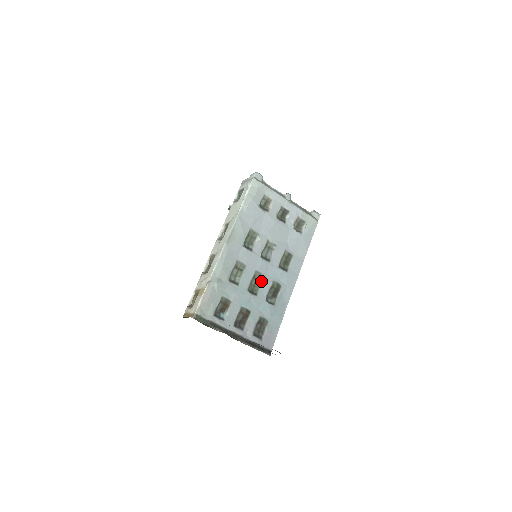
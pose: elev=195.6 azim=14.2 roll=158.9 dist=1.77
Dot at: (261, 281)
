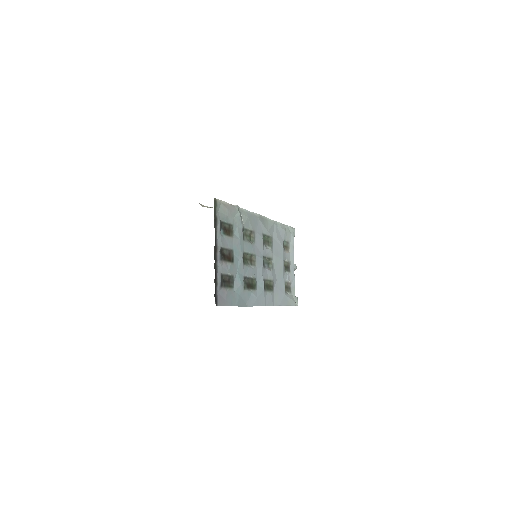
Dot at: (251, 265)
